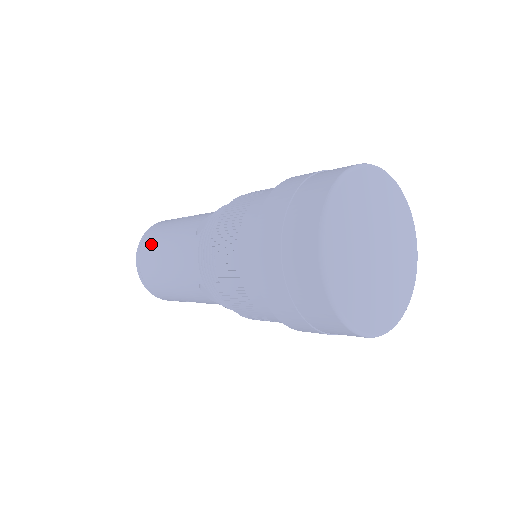
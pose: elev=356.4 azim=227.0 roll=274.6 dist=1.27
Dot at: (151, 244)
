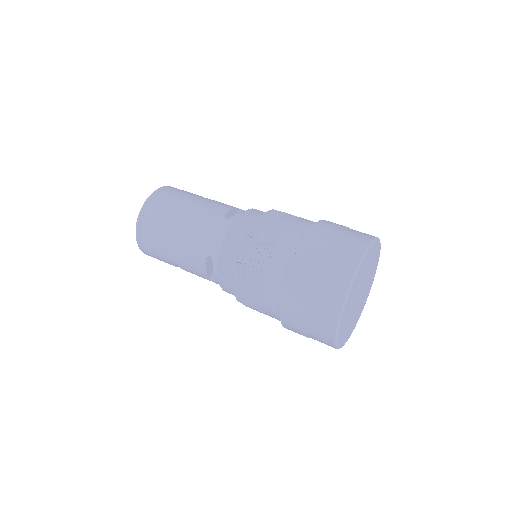
Dot at: (168, 202)
